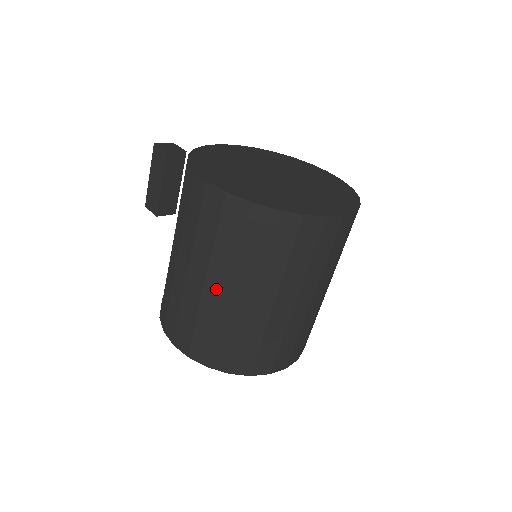
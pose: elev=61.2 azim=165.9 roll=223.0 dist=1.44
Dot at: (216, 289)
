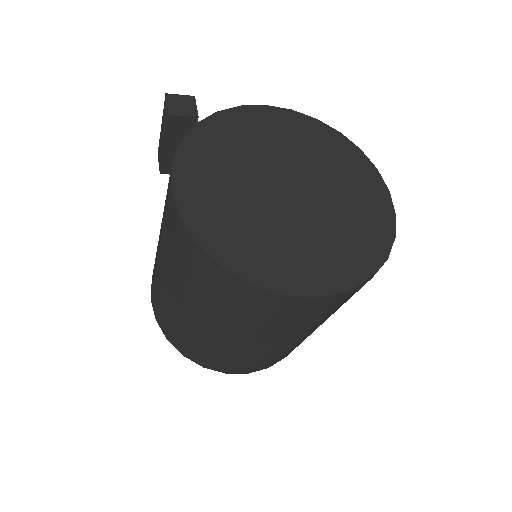
Dot at: (172, 291)
